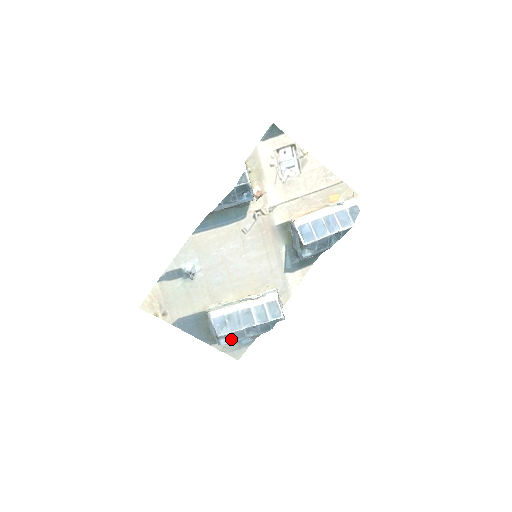
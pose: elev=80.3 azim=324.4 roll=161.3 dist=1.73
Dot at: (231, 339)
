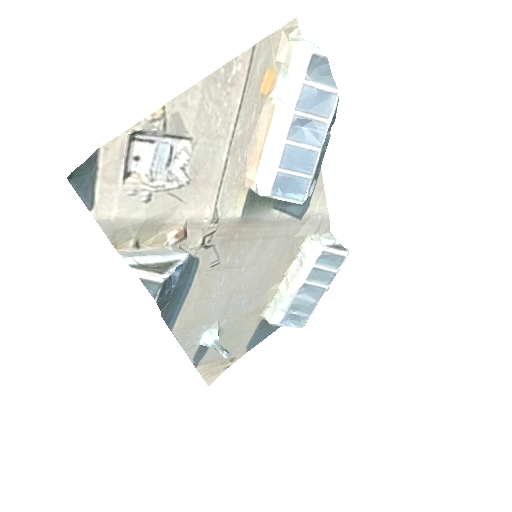
Dot at: occluded
